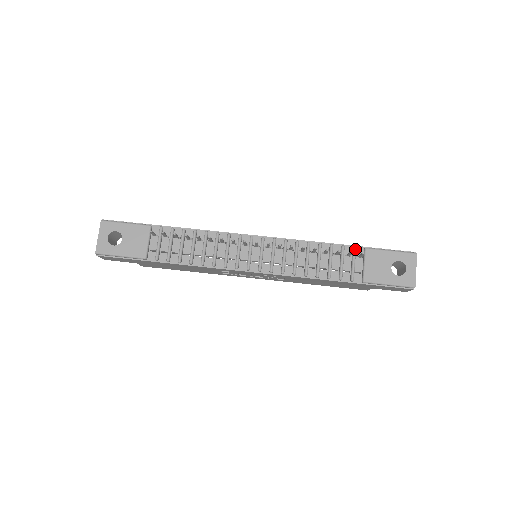
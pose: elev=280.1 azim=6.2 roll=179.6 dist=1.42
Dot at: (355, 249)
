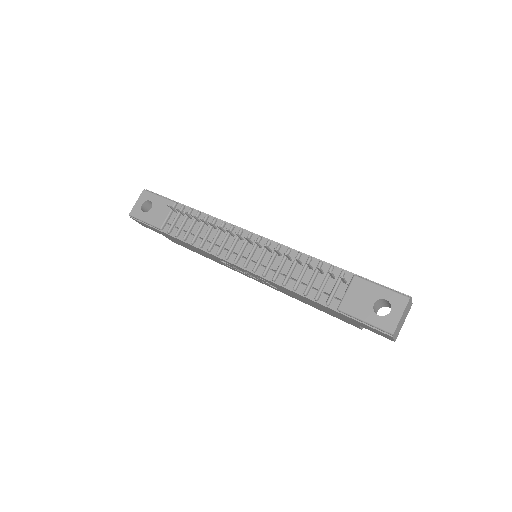
Dot at: (342, 273)
